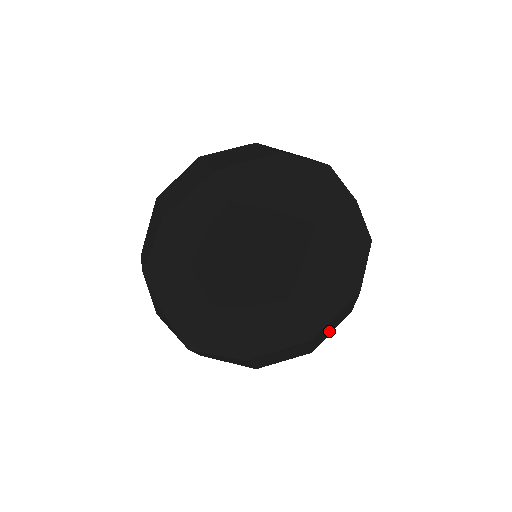
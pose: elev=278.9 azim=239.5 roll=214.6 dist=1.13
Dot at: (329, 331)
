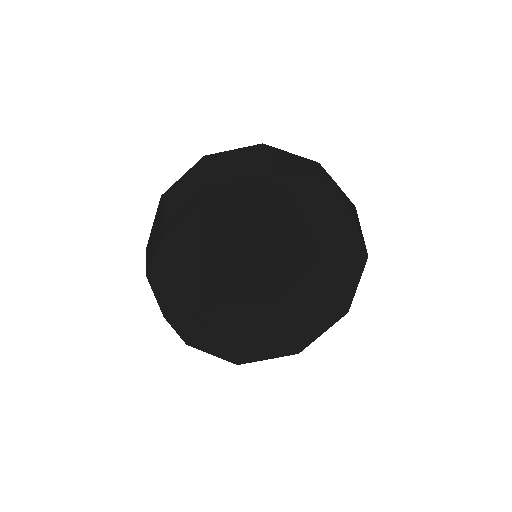
Dot at: (309, 318)
